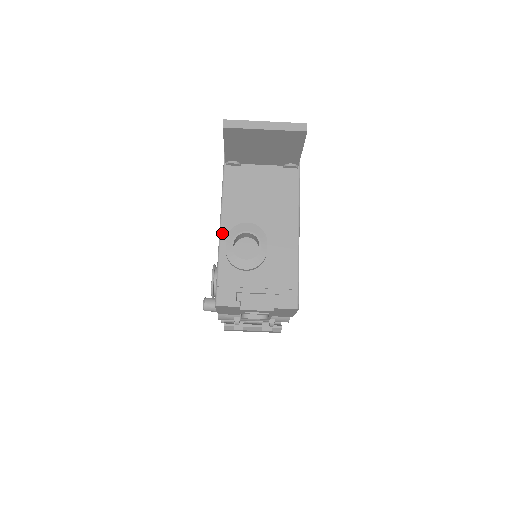
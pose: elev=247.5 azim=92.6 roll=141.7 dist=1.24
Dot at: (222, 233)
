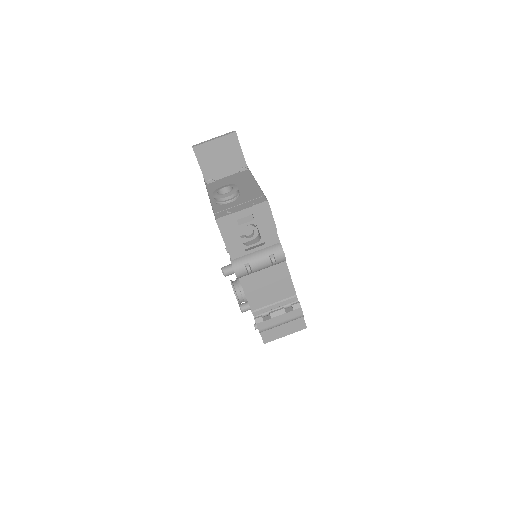
Dot at: (211, 200)
